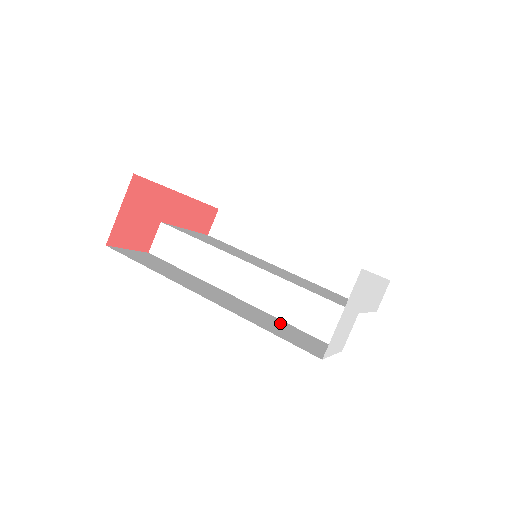
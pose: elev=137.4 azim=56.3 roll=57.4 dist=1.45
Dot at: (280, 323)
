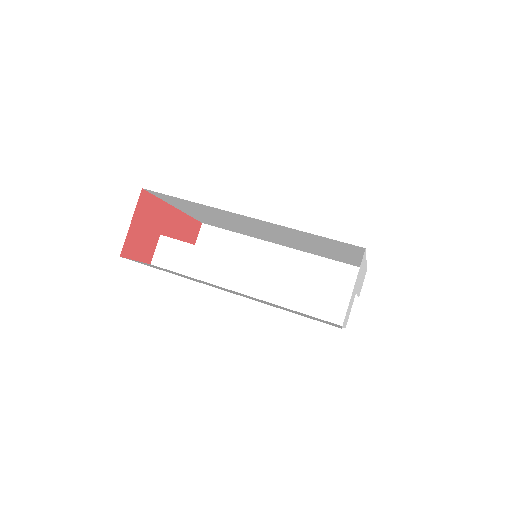
Dot at: occluded
